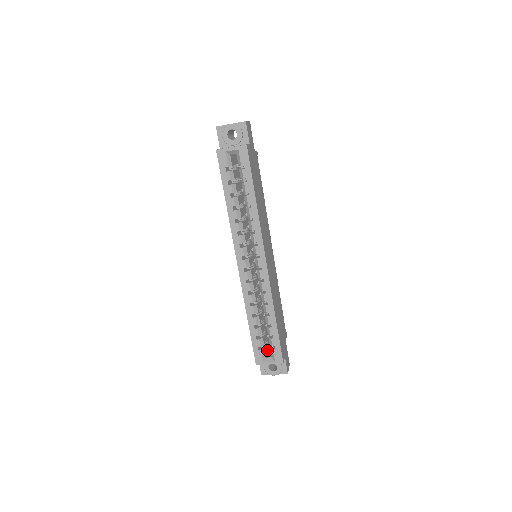
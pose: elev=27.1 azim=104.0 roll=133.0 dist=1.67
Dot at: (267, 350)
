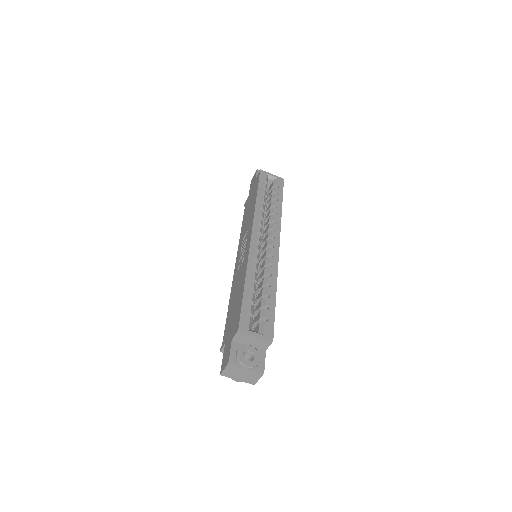
Dot at: occluded
